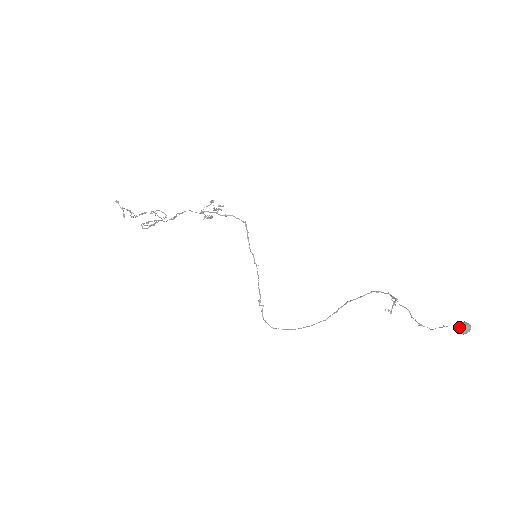
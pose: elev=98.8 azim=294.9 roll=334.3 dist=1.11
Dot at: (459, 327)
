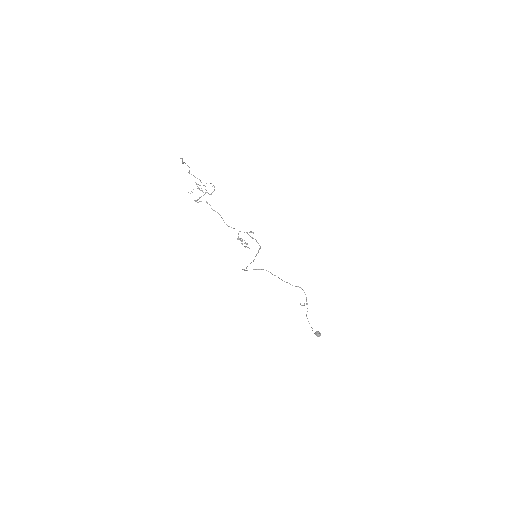
Dot at: (316, 335)
